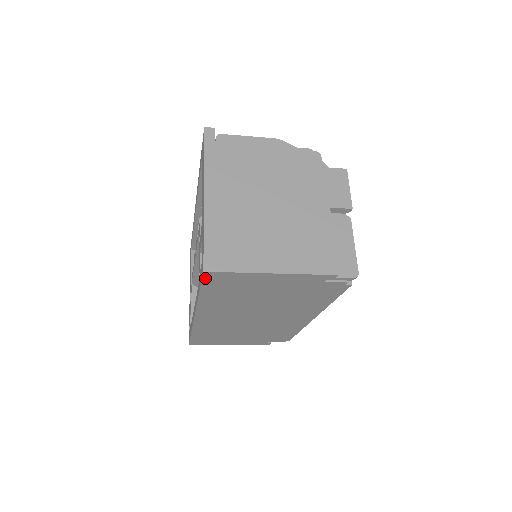
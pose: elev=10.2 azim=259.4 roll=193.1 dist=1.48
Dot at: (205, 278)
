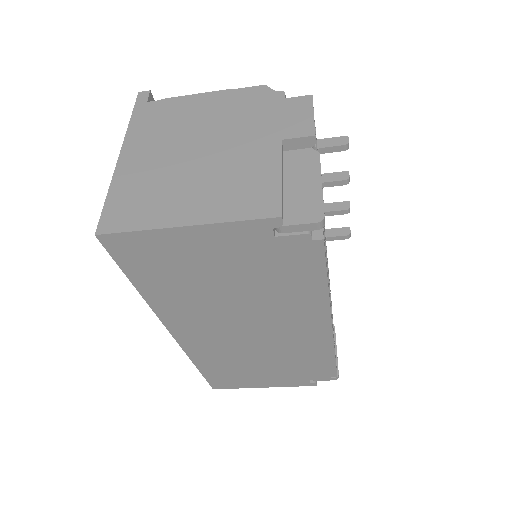
Dot at: (110, 249)
